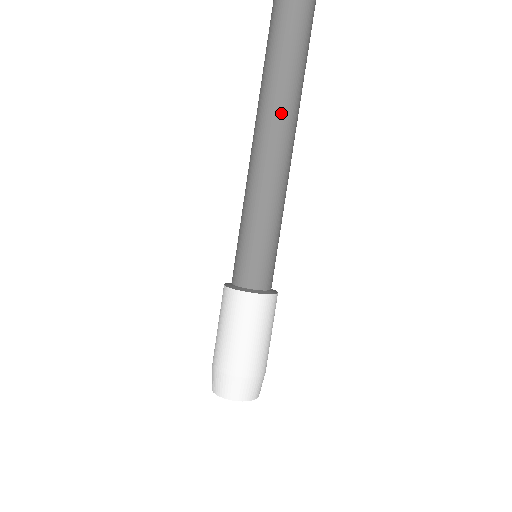
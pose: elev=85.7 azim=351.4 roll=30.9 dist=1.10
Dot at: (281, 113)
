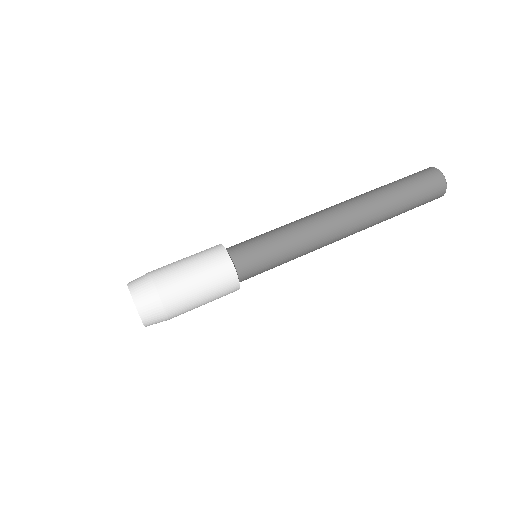
Dot at: (362, 204)
